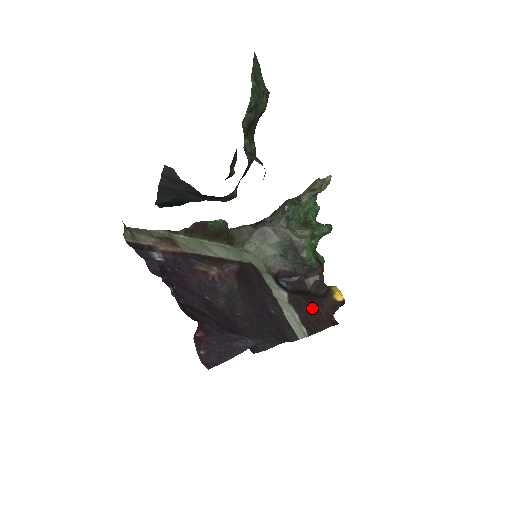
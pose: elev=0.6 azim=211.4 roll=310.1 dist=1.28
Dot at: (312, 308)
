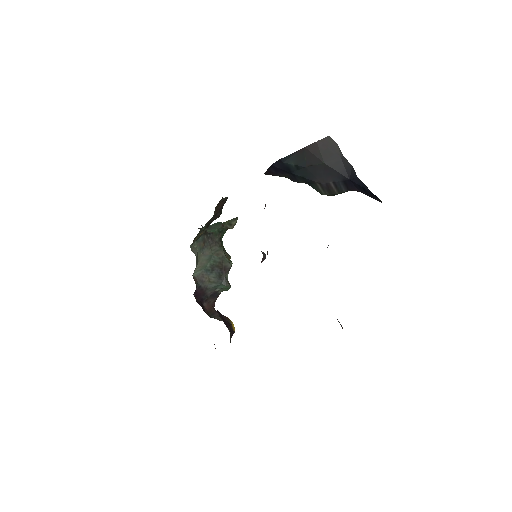
Dot at: occluded
